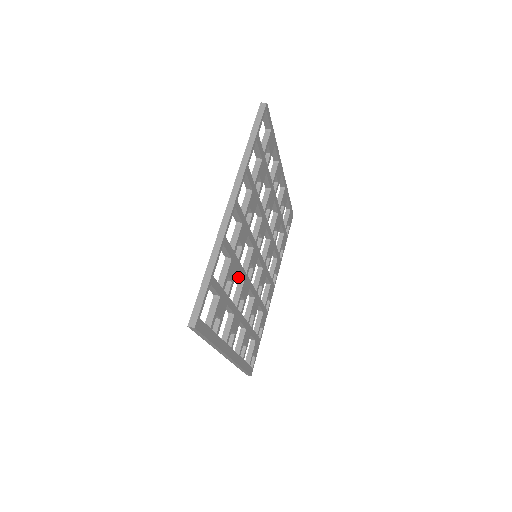
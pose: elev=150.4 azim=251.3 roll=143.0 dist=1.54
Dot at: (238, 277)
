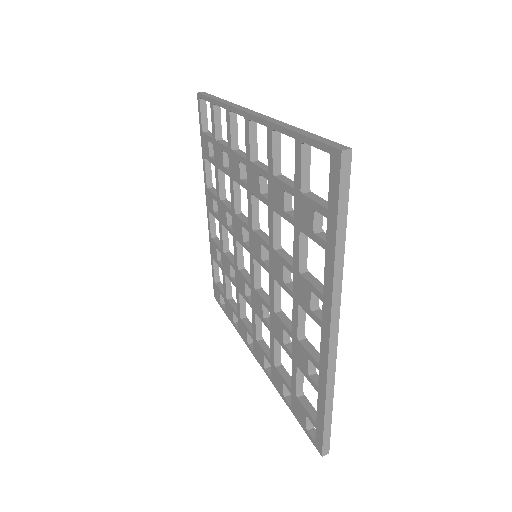
Dot at: (274, 242)
